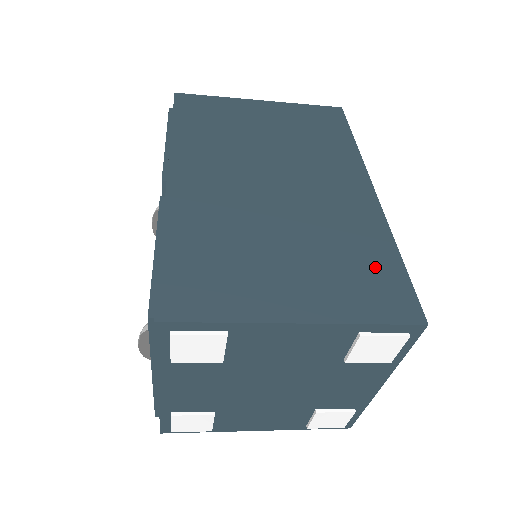
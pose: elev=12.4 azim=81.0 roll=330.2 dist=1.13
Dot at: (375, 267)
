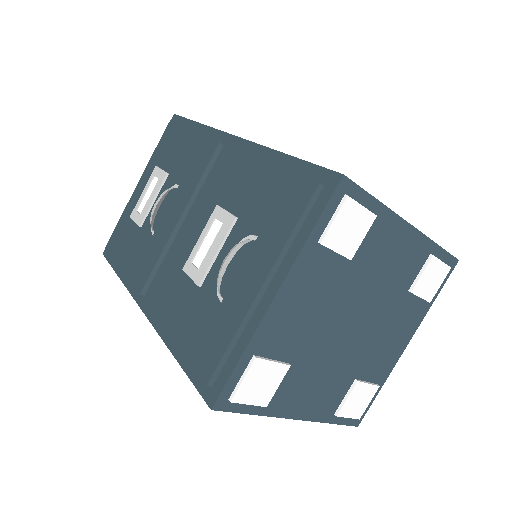
Dot at: occluded
